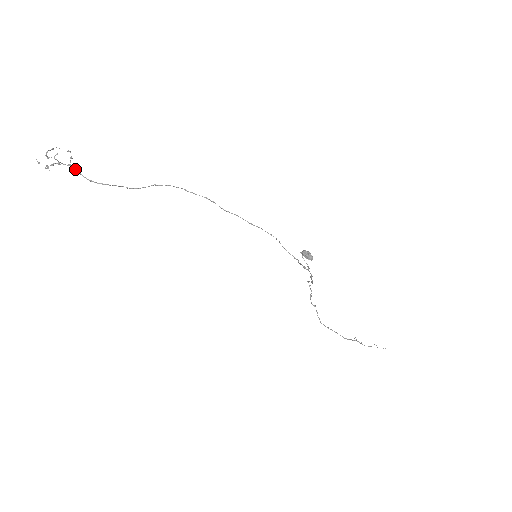
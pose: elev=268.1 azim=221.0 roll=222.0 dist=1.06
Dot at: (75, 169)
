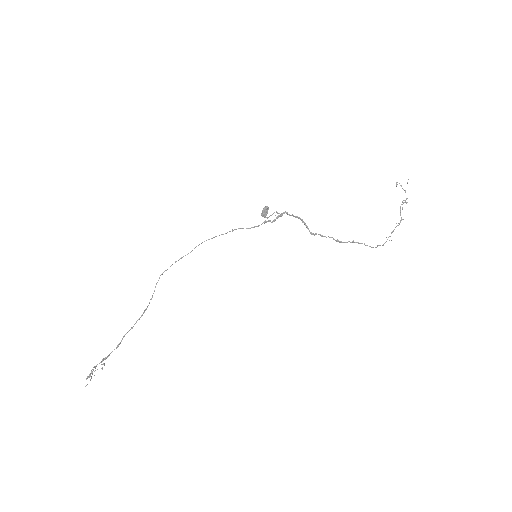
Dot at: (106, 357)
